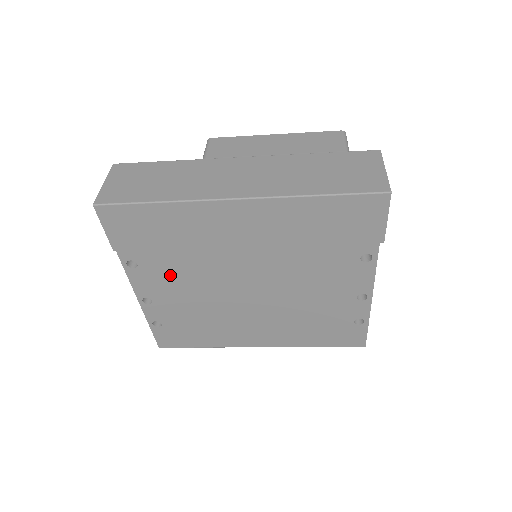
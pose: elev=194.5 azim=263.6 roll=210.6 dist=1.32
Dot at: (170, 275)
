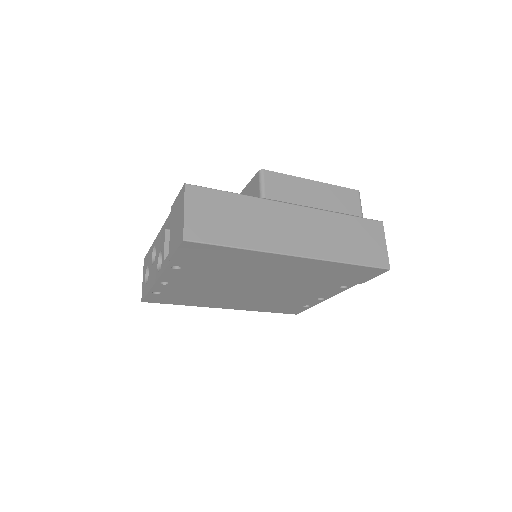
Dot at: (201, 276)
